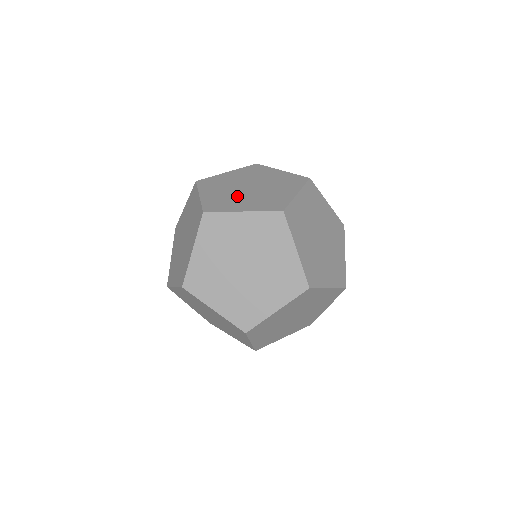
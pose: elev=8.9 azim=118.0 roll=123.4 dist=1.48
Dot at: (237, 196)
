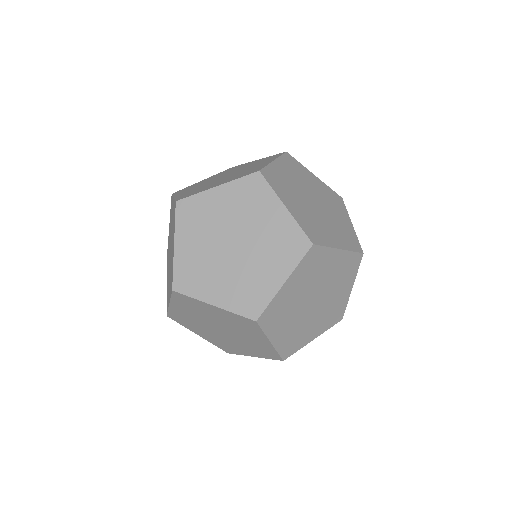
Dot at: (212, 183)
